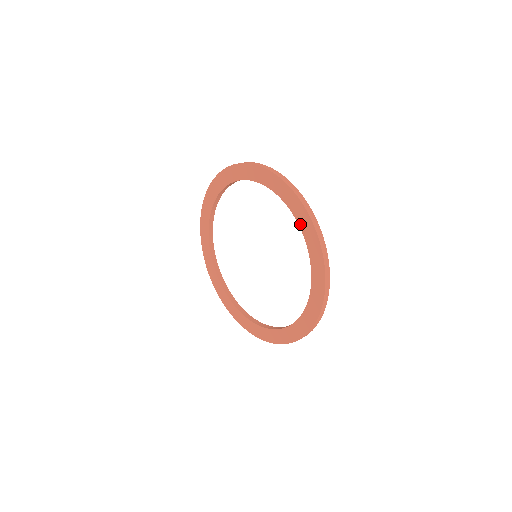
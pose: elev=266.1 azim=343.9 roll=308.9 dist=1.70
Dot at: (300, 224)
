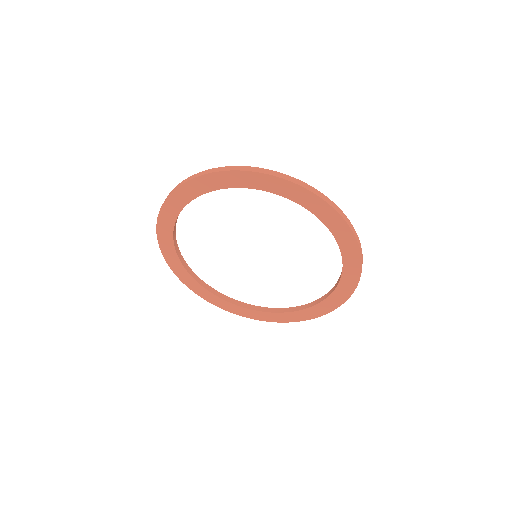
Dot at: (324, 221)
